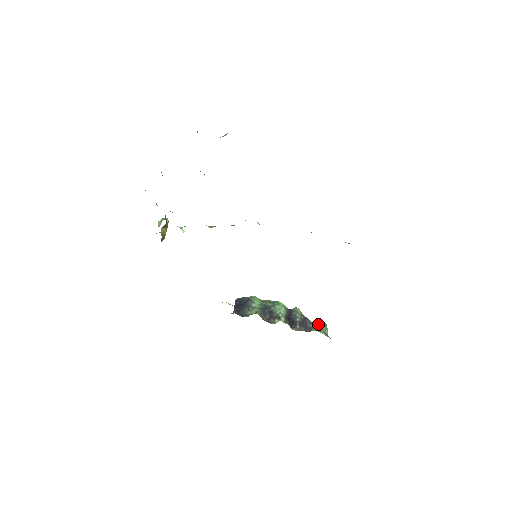
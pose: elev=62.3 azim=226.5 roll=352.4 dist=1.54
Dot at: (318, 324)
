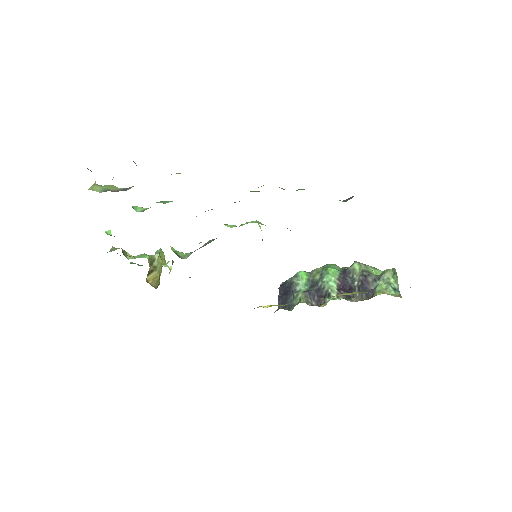
Dot at: (384, 277)
